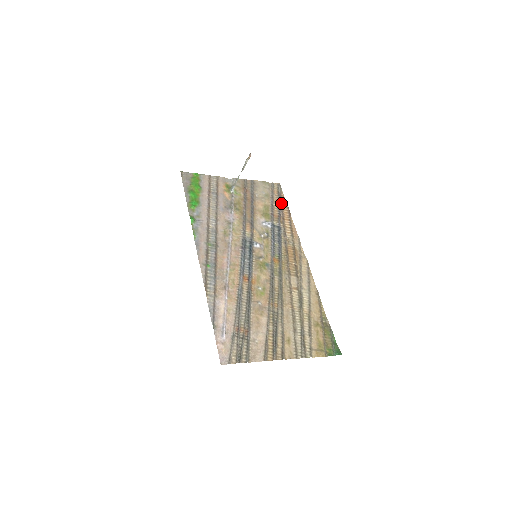
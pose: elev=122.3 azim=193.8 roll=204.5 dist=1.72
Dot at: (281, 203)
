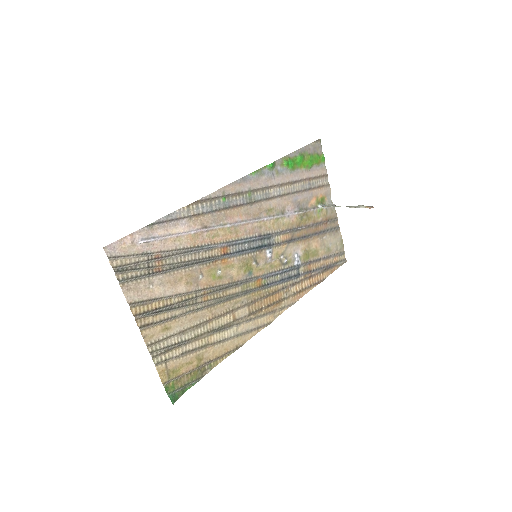
Dot at: (326, 269)
